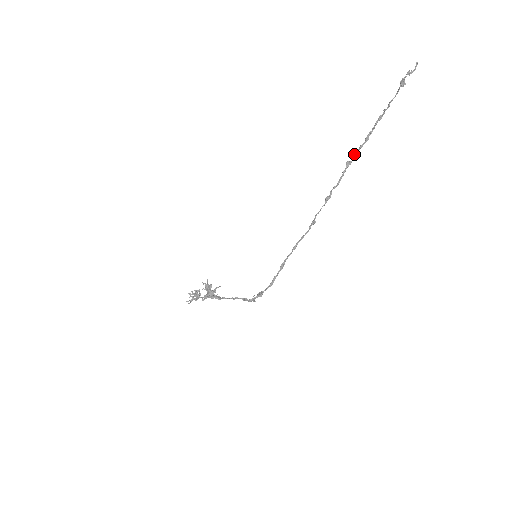
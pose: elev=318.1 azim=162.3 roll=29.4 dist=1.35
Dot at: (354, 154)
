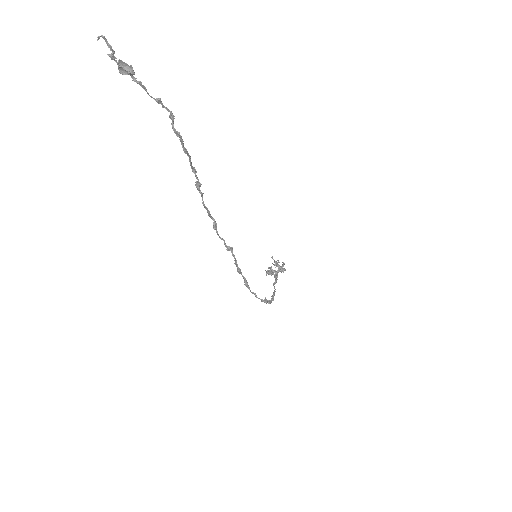
Dot at: (194, 171)
